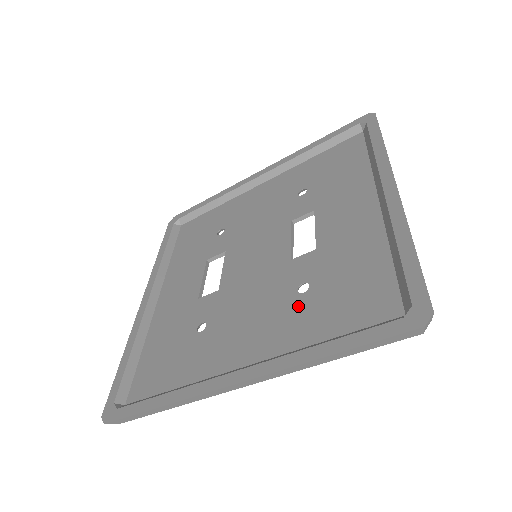
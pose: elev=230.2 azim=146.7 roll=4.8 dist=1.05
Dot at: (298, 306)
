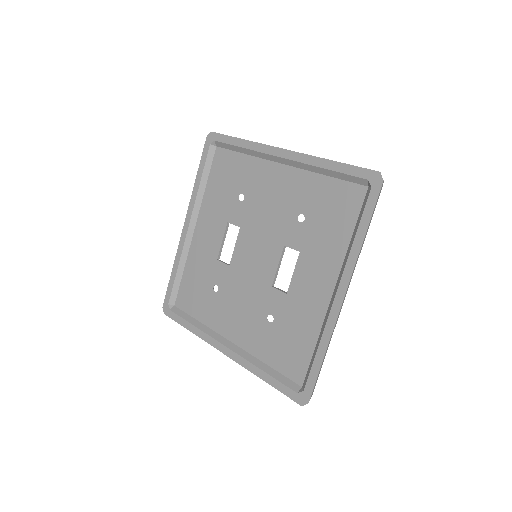
Dot at: (264, 329)
